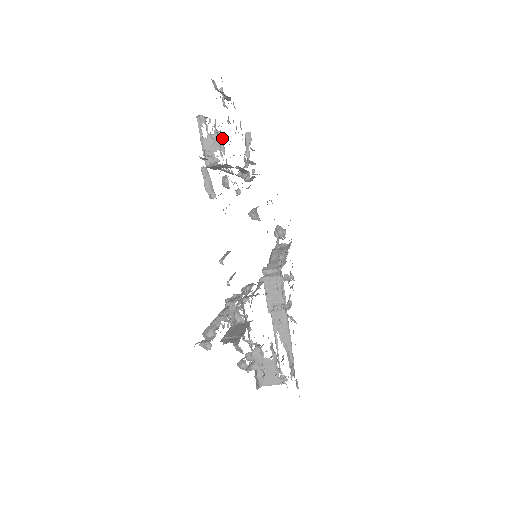
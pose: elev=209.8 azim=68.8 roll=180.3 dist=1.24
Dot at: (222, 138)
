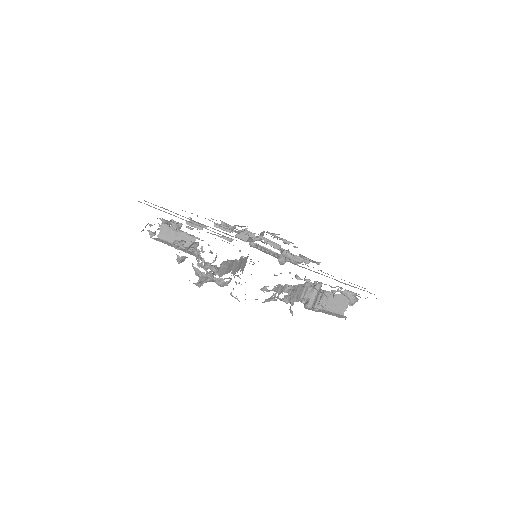
Dot at: occluded
